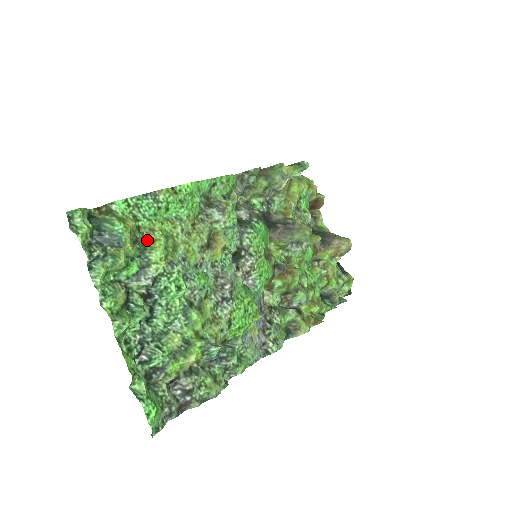
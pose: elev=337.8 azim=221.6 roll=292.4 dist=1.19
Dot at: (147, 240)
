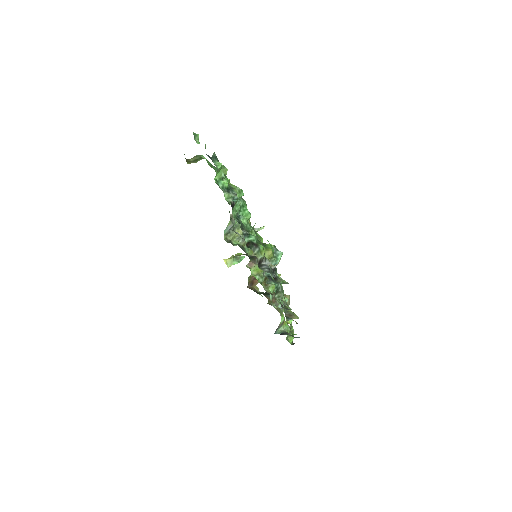
Dot at: occluded
